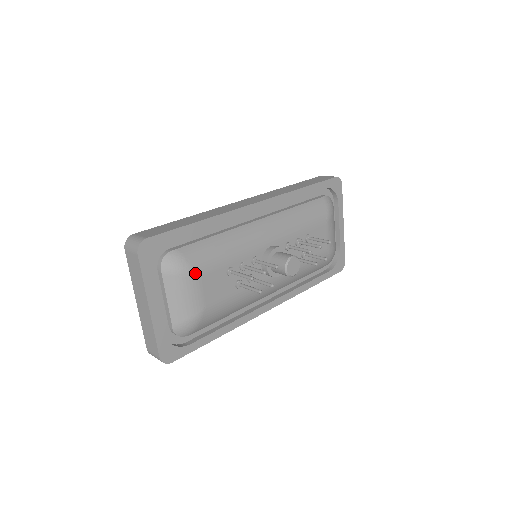
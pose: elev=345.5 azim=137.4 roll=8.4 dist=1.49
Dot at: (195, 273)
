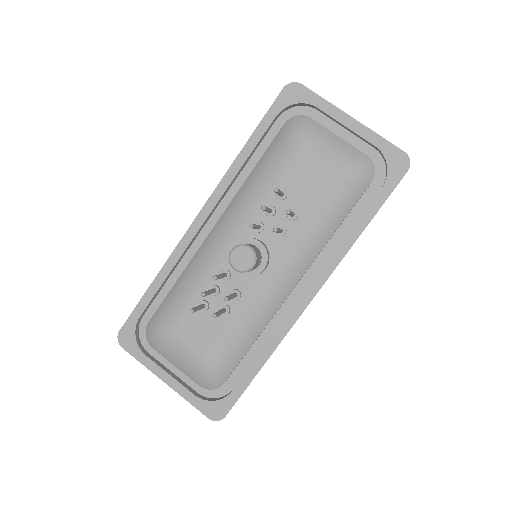
Dot at: (169, 332)
